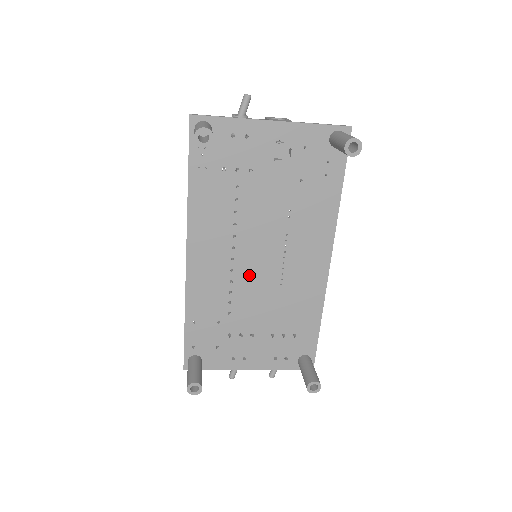
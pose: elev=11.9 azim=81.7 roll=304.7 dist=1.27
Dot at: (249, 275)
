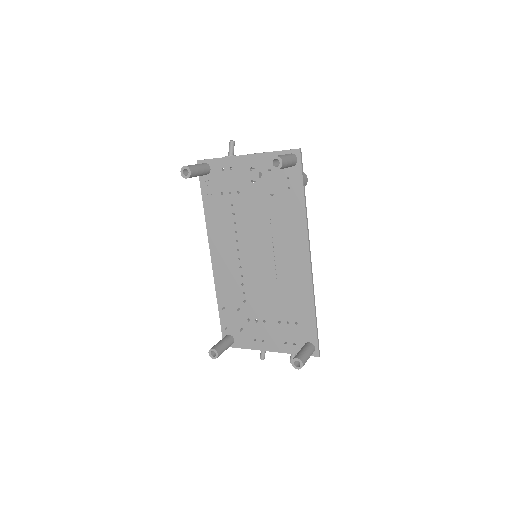
Dot at: (253, 271)
